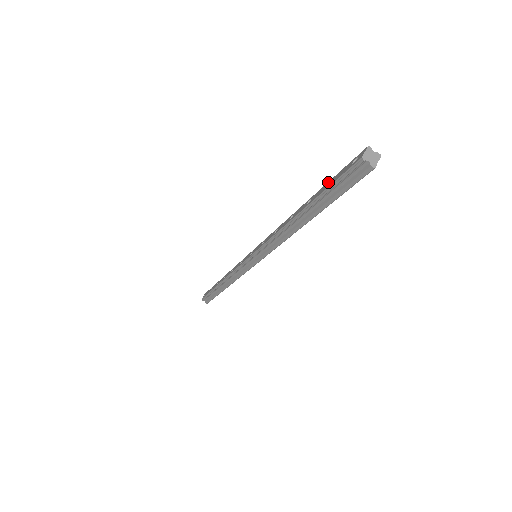
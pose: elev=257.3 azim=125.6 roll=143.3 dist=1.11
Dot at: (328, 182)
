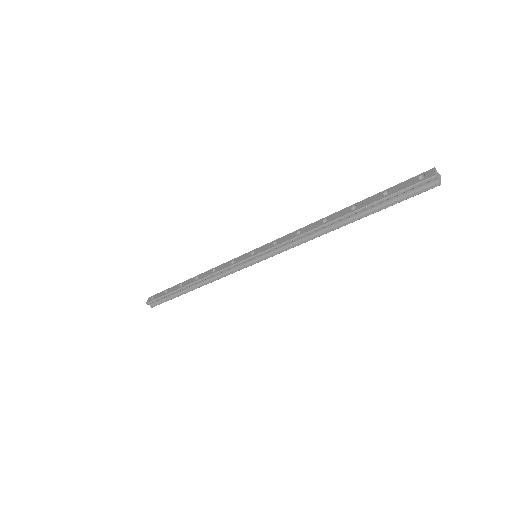
Dot at: (381, 192)
